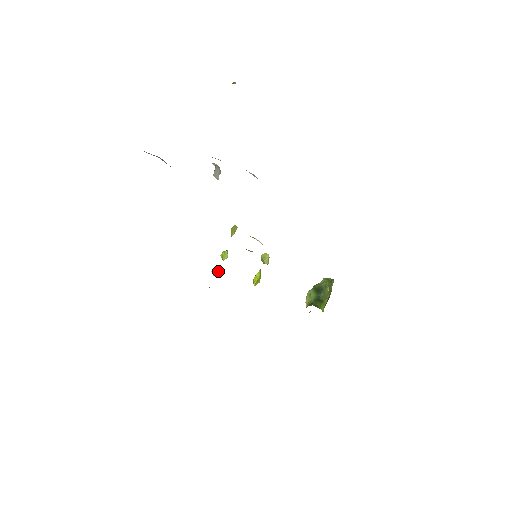
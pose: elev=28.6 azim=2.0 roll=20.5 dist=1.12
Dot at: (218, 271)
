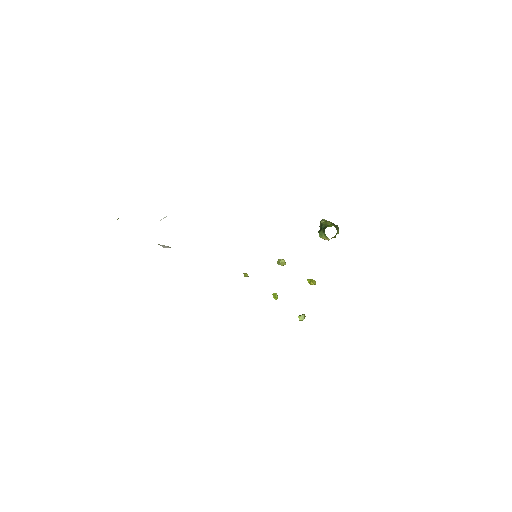
Dot at: (301, 315)
